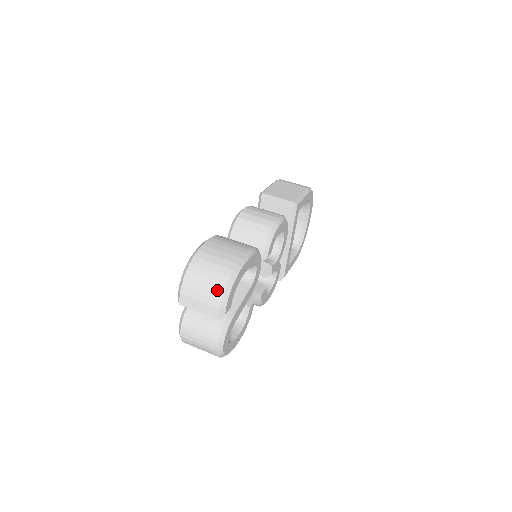
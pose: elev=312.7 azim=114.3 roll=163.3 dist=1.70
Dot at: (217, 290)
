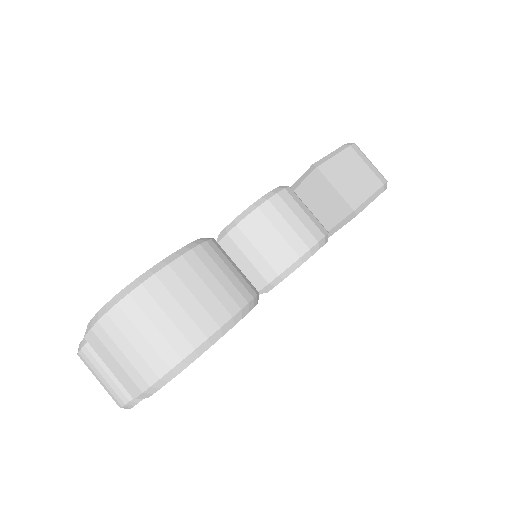
Dot at: (151, 368)
